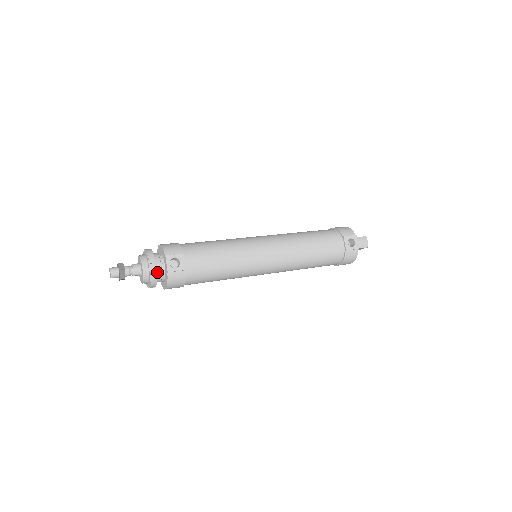
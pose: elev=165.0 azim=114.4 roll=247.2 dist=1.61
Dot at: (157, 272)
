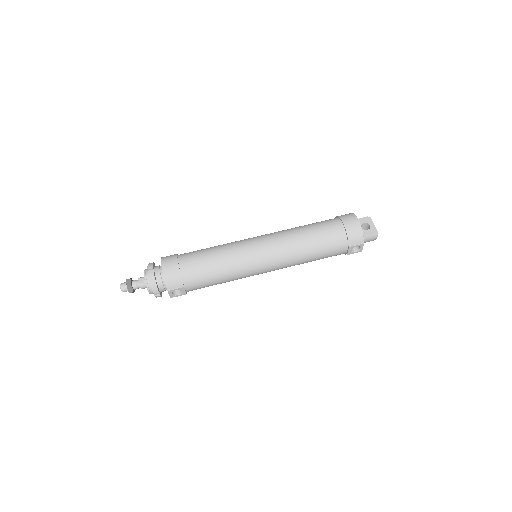
Dot at: occluded
